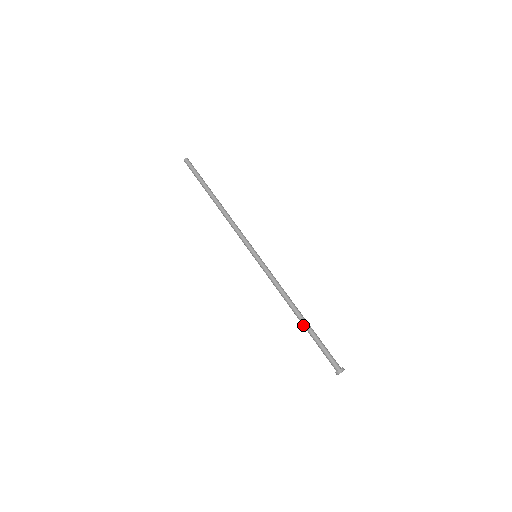
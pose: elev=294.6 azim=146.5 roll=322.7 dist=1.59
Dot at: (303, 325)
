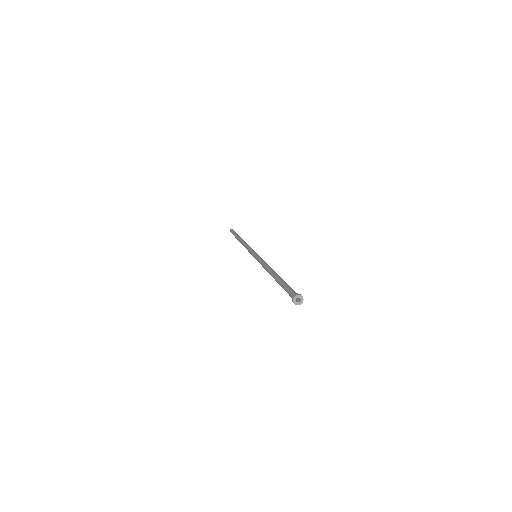
Dot at: (276, 281)
